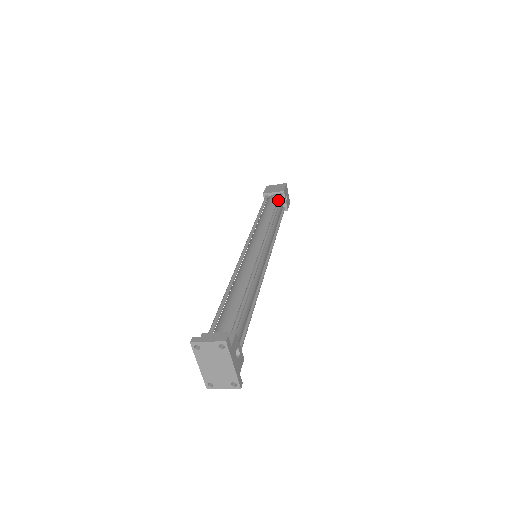
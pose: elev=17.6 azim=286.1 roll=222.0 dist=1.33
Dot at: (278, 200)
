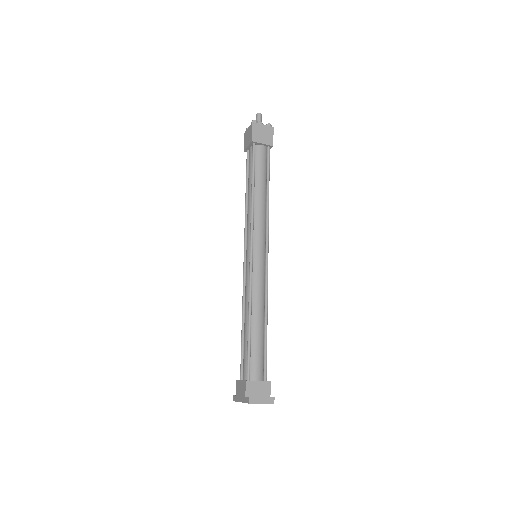
Dot at: (269, 163)
